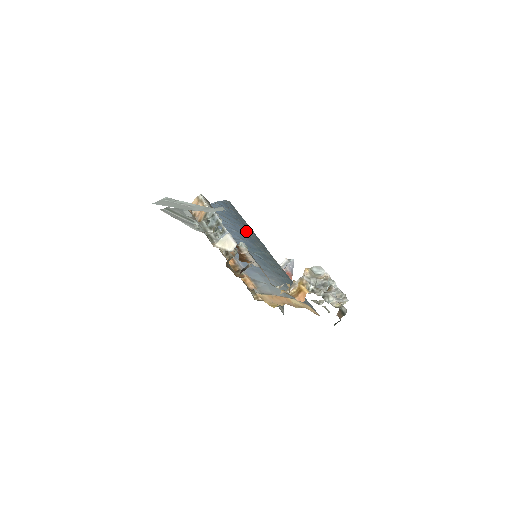
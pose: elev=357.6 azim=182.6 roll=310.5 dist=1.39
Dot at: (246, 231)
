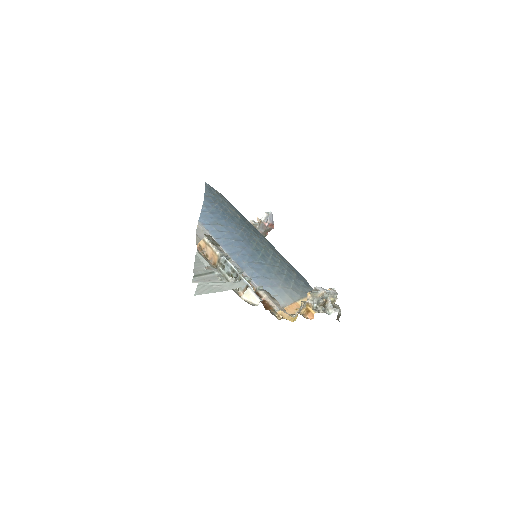
Dot at: (239, 231)
